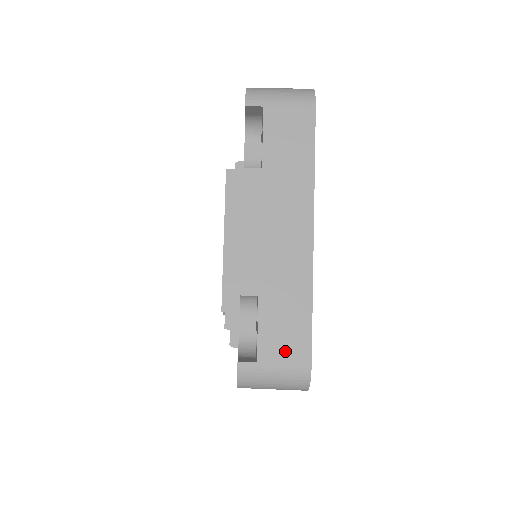
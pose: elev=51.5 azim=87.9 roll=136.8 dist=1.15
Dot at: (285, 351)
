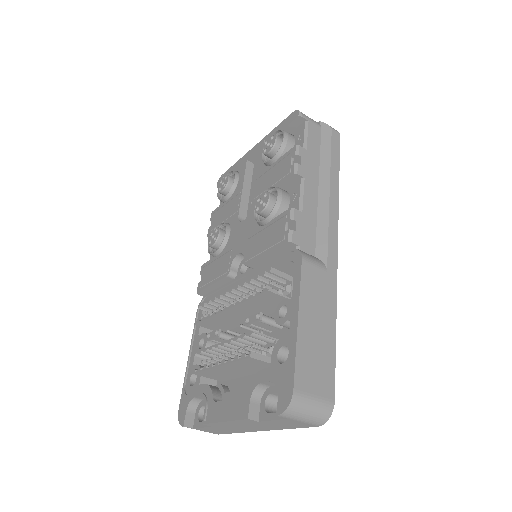
Dot at: (210, 431)
